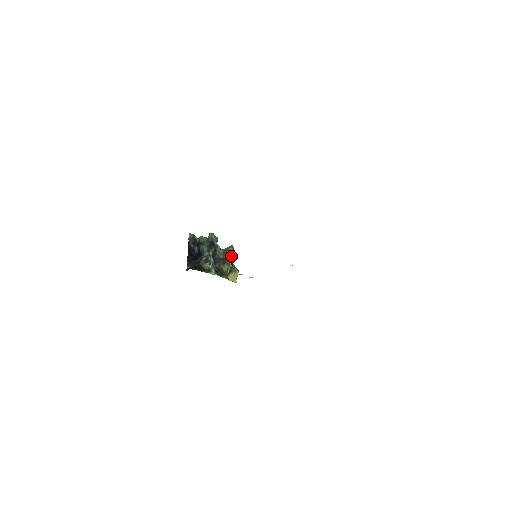
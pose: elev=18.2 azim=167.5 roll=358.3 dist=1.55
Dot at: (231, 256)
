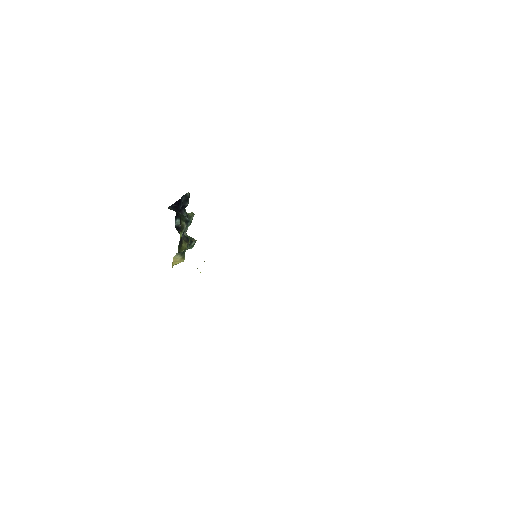
Dot at: (191, 245)
